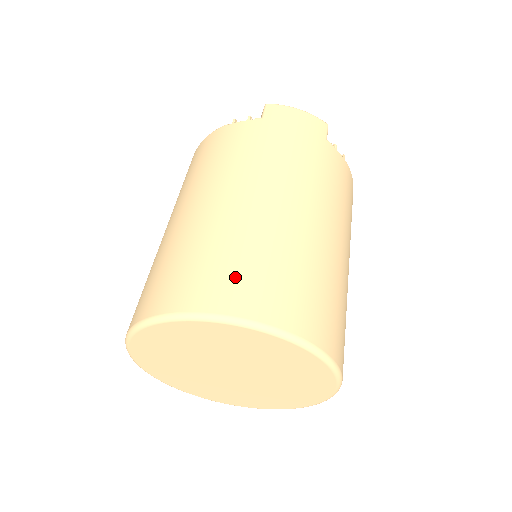
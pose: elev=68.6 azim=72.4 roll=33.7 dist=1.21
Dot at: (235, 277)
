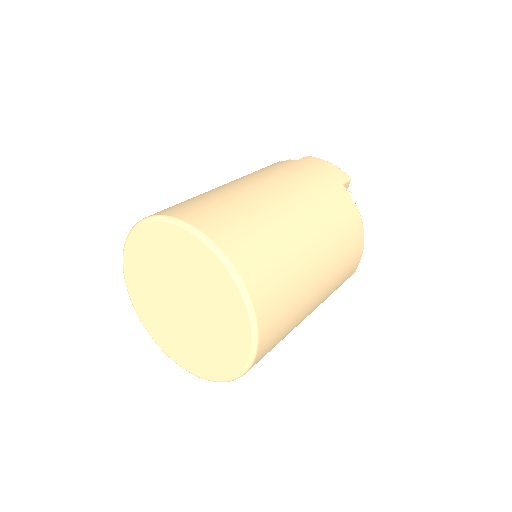
Dot at: (201, 207)
